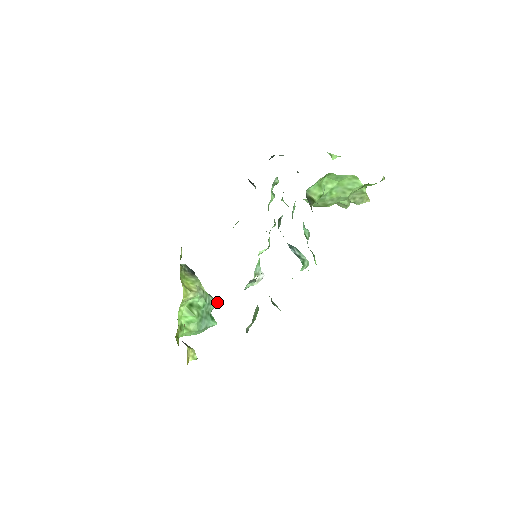
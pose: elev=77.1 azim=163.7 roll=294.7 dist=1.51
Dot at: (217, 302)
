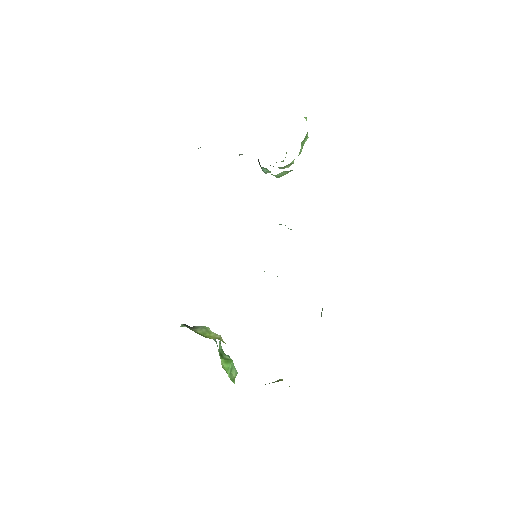
Dot at: occluded
